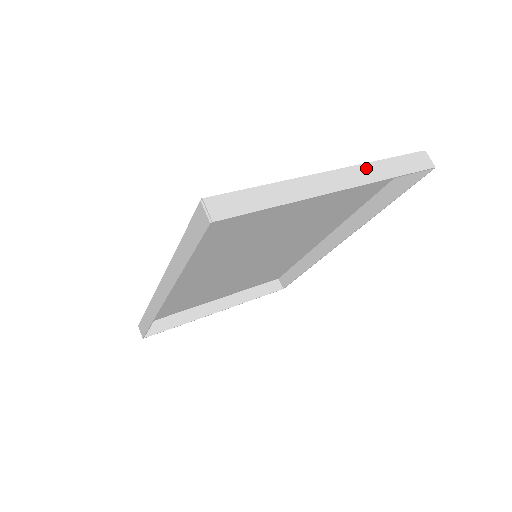
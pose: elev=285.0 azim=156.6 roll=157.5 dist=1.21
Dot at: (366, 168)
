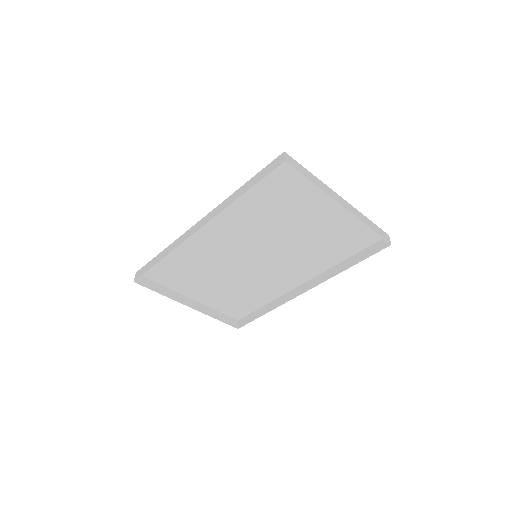
Dot at: (358, 212)
